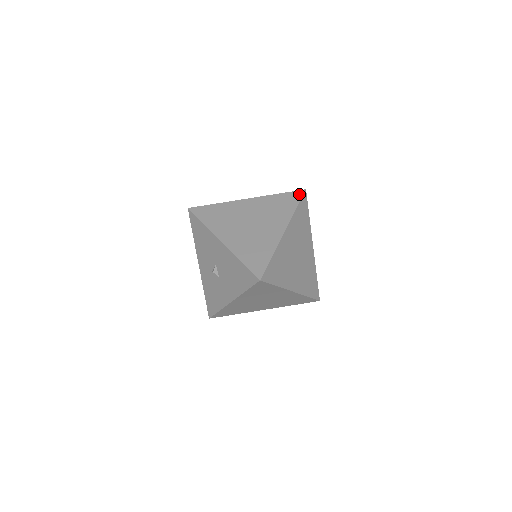
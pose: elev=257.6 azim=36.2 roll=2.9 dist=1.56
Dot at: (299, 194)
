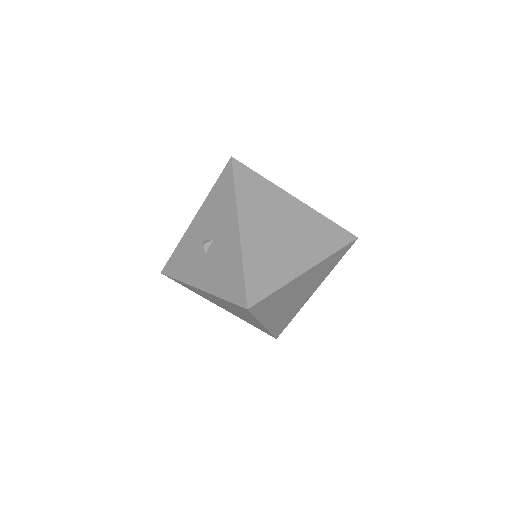
Dot at: (349, 238)
